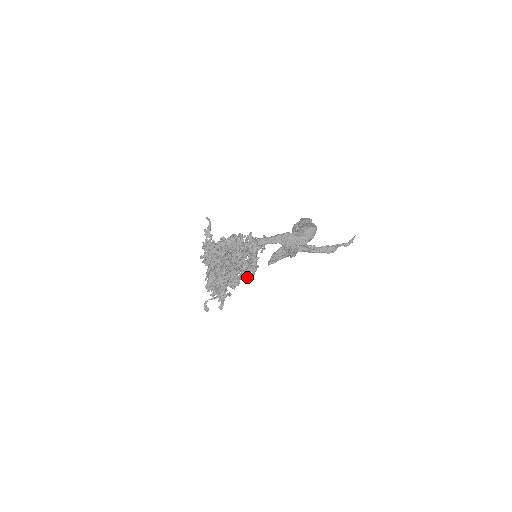
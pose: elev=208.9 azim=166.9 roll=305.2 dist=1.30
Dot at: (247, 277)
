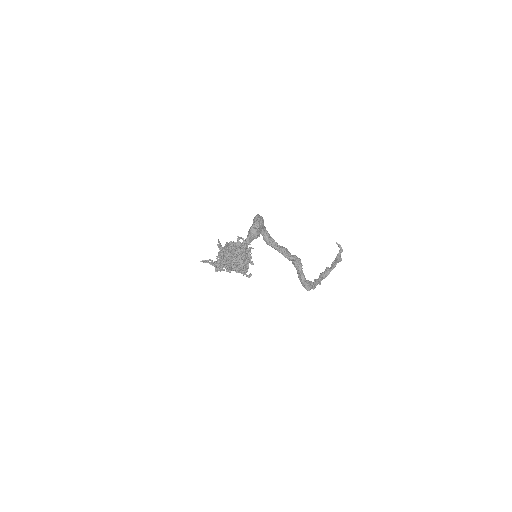
Dot at: (249, 248)
